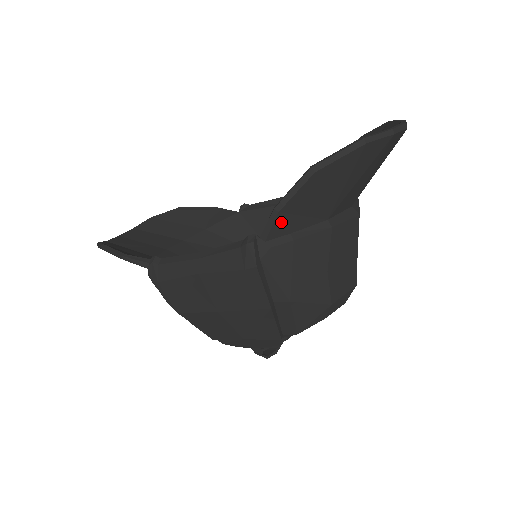
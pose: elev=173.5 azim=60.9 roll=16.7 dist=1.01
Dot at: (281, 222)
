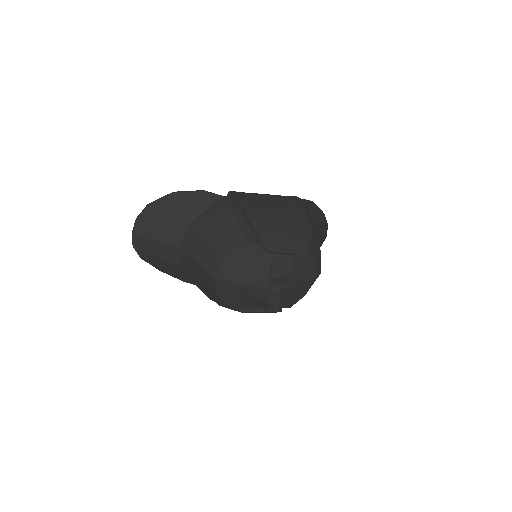
Dot at: (304, 204)
